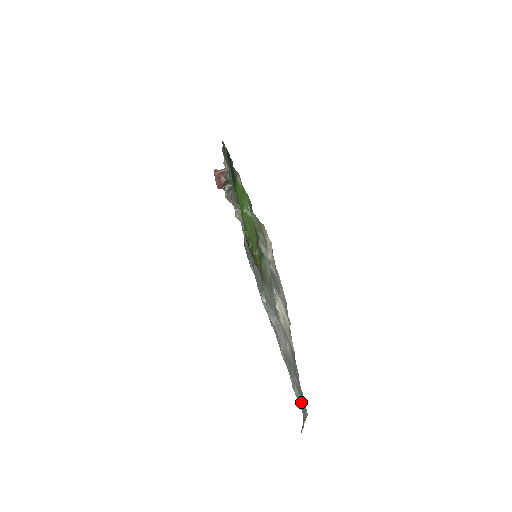
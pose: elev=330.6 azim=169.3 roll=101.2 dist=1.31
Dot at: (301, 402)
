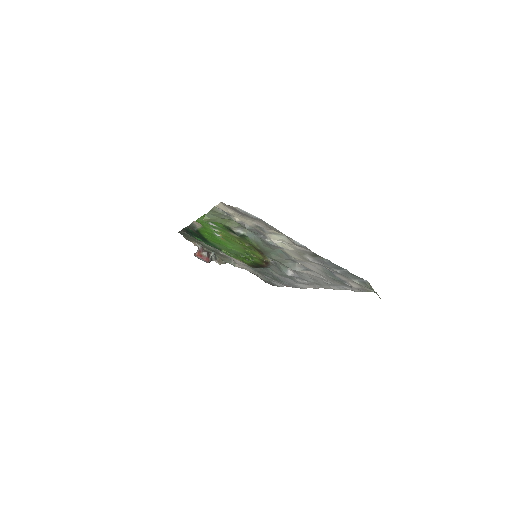
Dot at: (359, 283)
